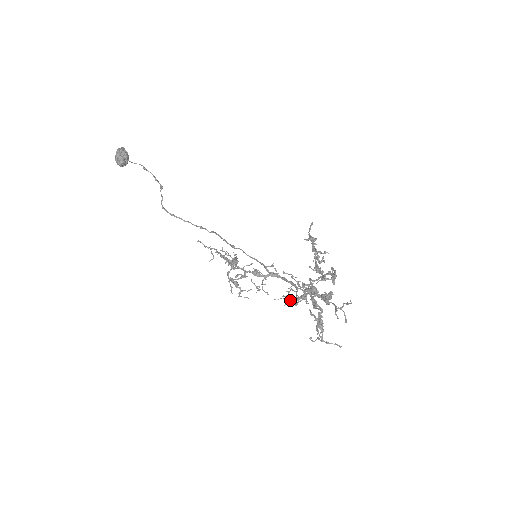
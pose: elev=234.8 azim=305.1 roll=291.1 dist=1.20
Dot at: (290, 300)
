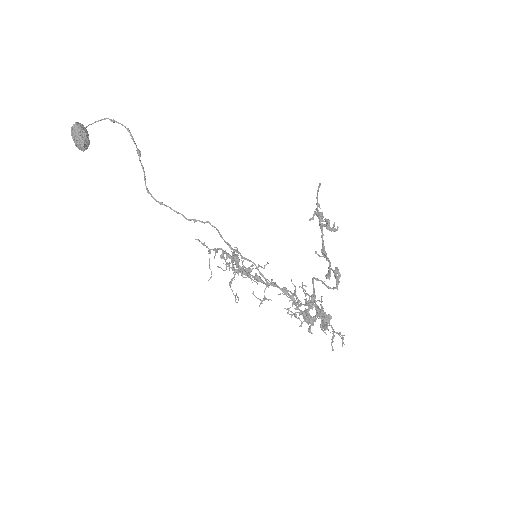
Dot at: (291, 314)
